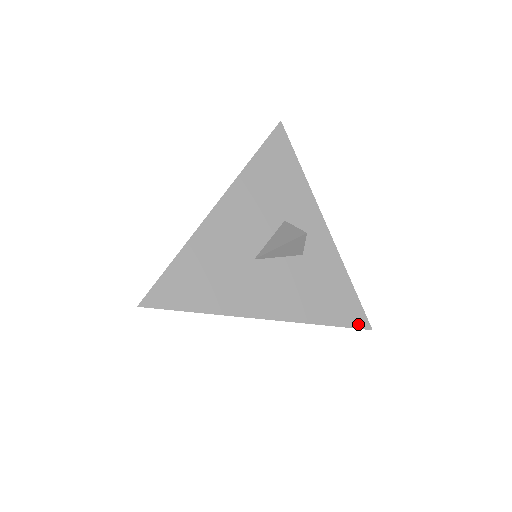
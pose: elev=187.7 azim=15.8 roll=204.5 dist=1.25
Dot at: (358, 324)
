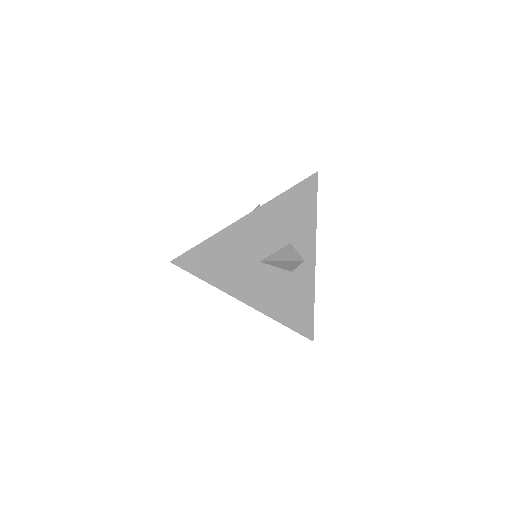
Dot at: (306, 334)
